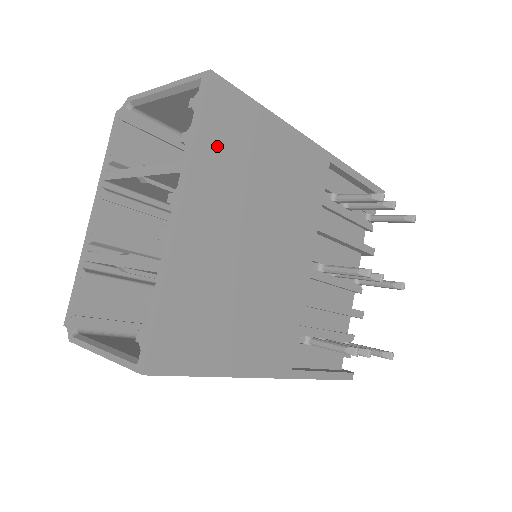
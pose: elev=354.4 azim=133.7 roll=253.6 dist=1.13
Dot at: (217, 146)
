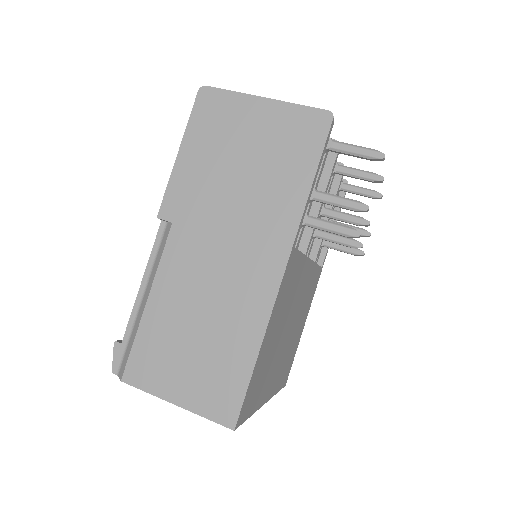
Dot at: (257, 395)
